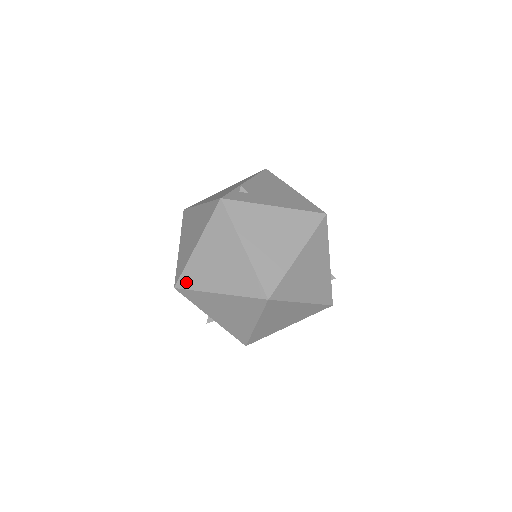
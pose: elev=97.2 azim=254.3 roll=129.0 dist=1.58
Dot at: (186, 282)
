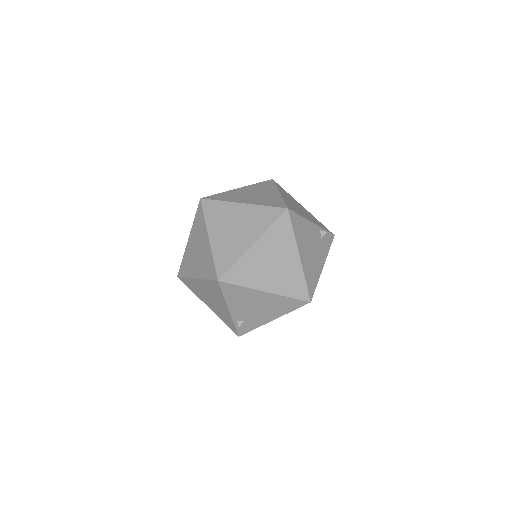
Dot at: occluded
